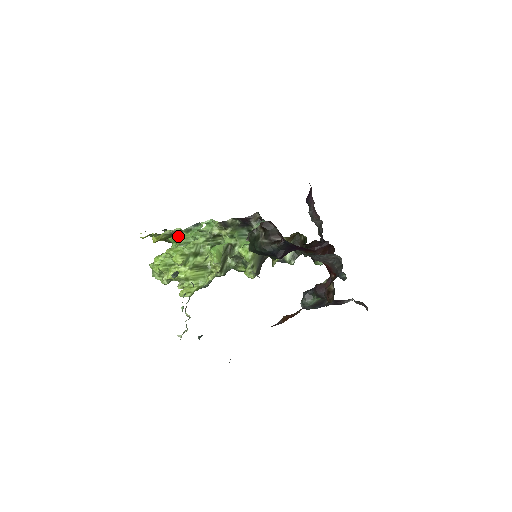
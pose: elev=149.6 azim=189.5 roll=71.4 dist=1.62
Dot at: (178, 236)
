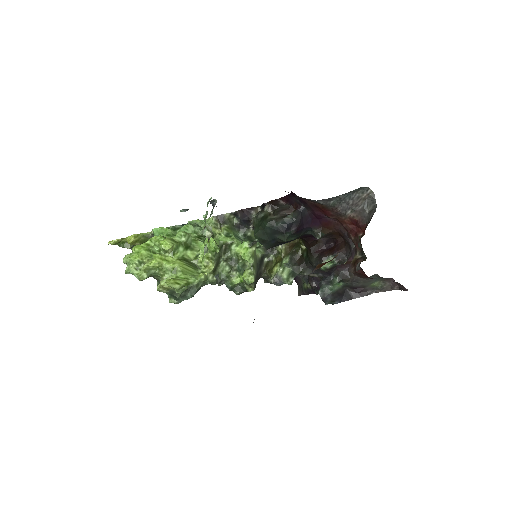
Dot at: (165, 228)
